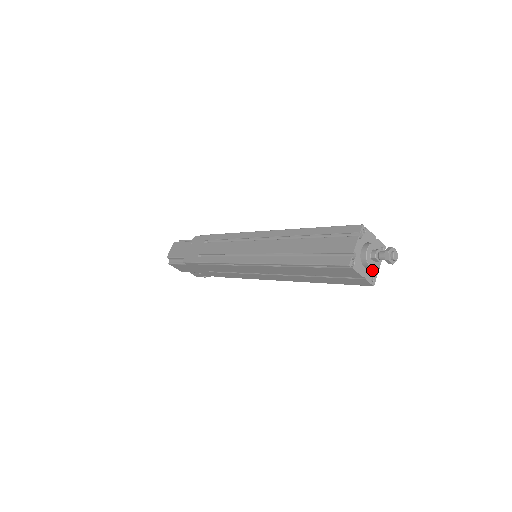
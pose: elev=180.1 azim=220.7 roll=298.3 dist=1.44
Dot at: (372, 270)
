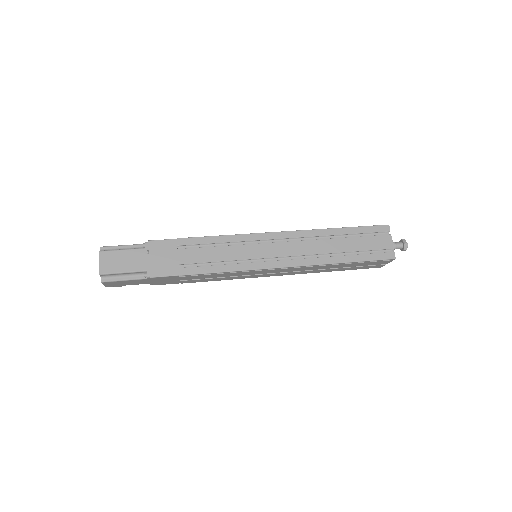
Dot at: occluded
